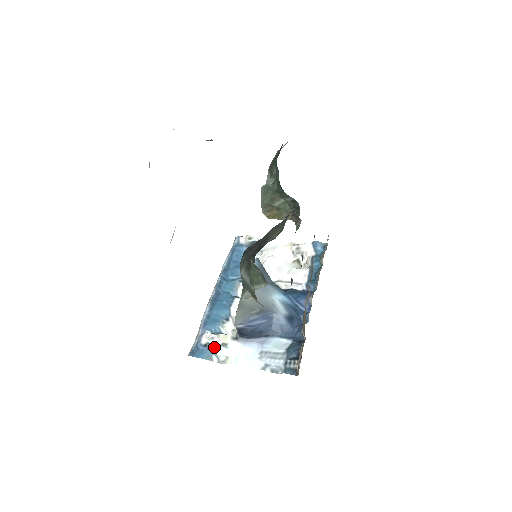
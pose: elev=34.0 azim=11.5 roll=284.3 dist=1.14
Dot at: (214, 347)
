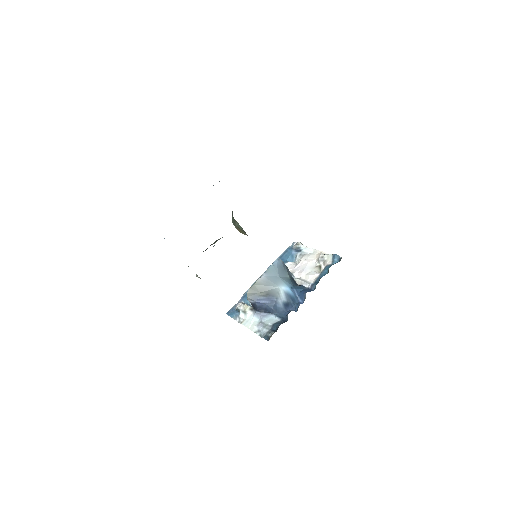
Dot at: (240, 312)
